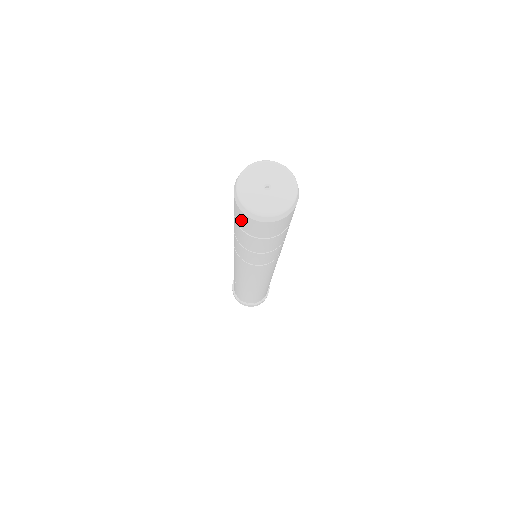
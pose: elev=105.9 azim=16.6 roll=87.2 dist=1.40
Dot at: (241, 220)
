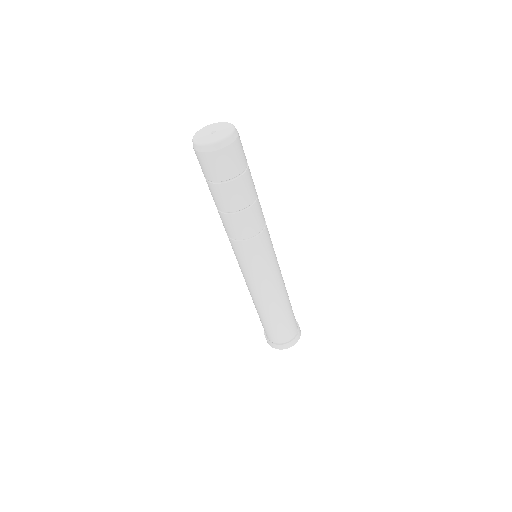
Dot at: (214, 167)
